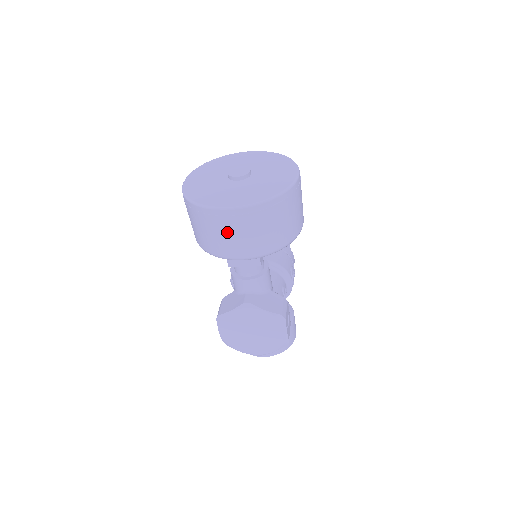
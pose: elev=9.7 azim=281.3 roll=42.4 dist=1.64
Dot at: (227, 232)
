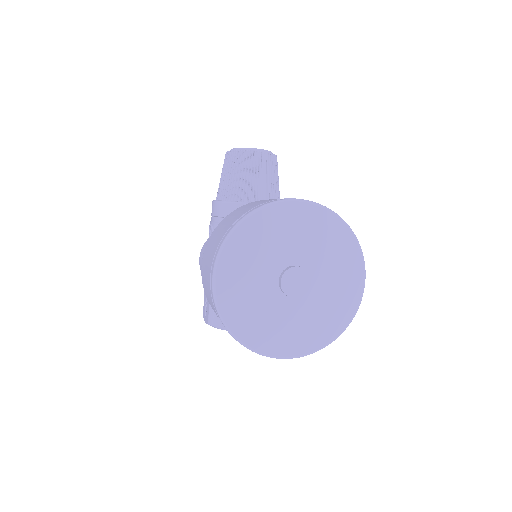
Dot at: occluded
